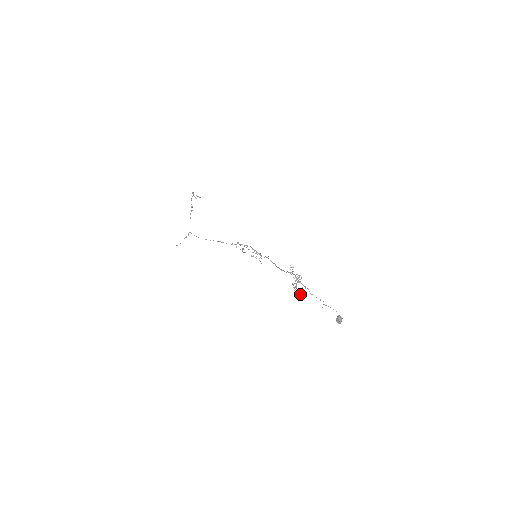
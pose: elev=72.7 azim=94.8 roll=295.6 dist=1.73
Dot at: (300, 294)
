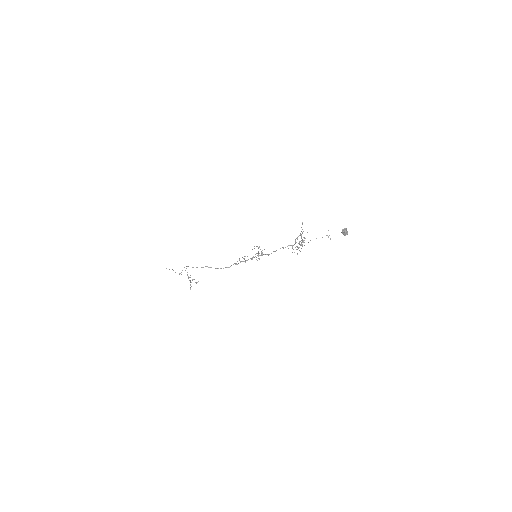
Dot at: (303, 241)
